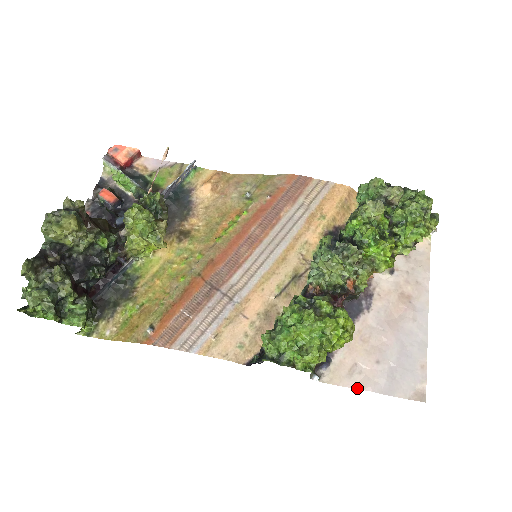
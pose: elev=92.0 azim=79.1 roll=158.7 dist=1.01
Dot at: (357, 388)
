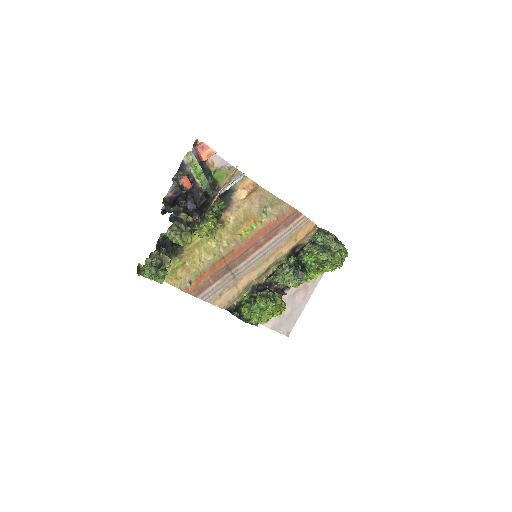
Dot at: (266, 326)
